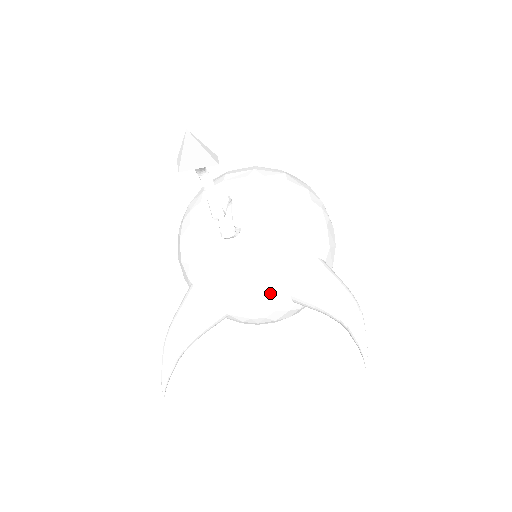
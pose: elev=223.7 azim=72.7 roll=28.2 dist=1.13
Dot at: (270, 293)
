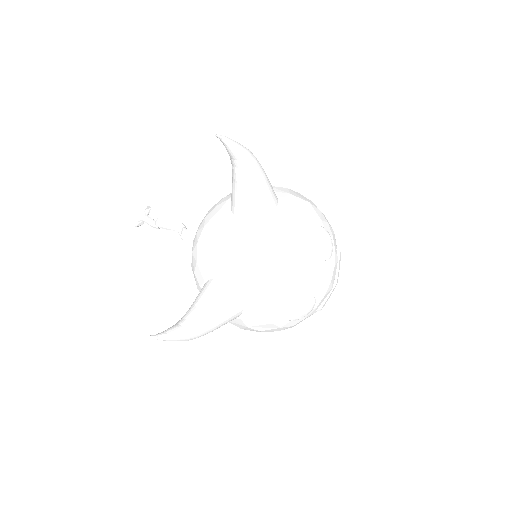
Dot at: (220, 228)
